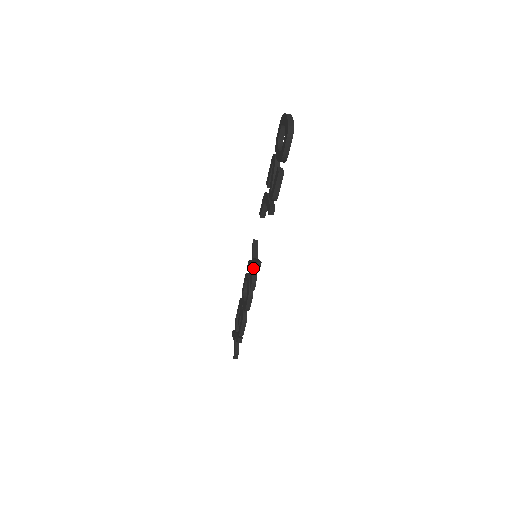
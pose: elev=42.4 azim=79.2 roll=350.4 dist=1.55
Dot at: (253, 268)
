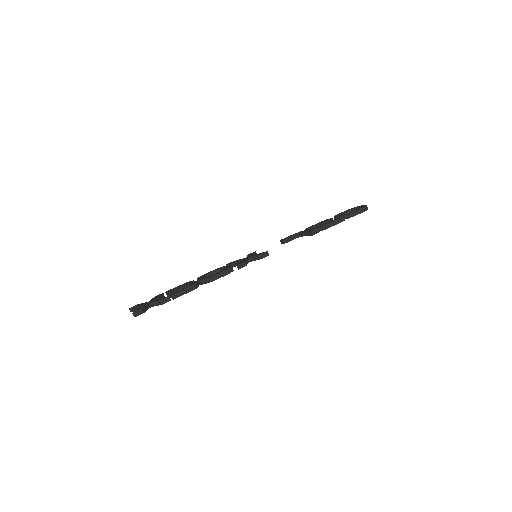
Dot at: (248, 259)
